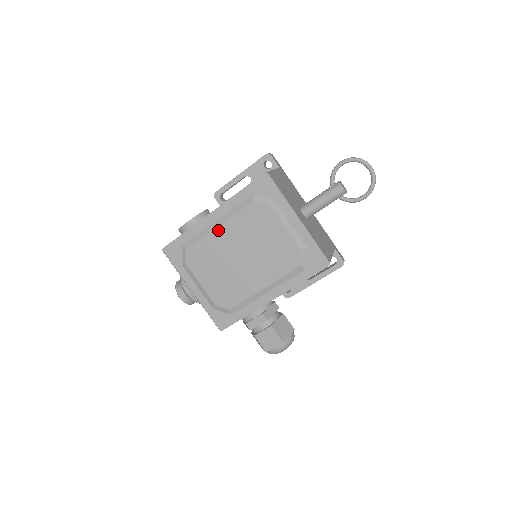
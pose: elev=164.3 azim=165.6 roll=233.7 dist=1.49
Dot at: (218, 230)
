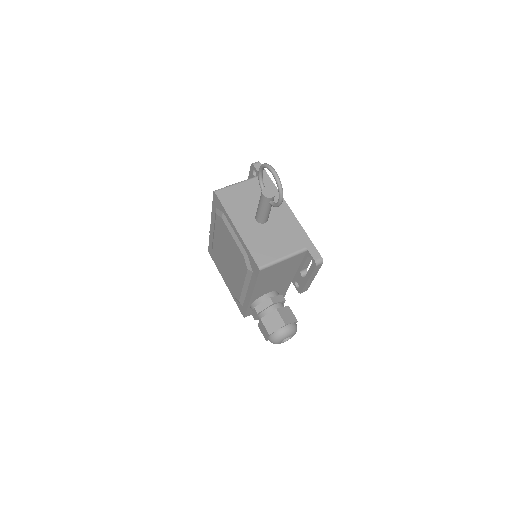
Dot at: (215, 238)
